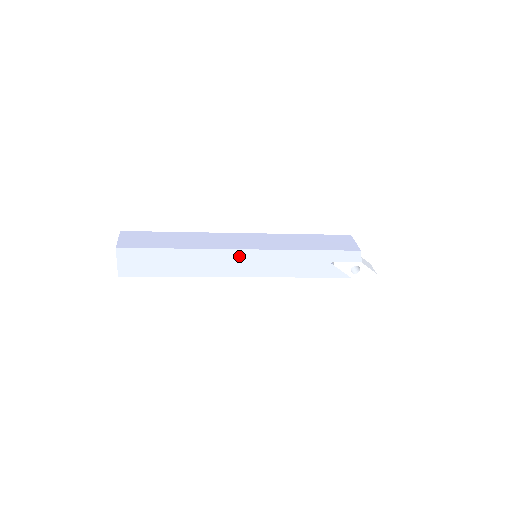
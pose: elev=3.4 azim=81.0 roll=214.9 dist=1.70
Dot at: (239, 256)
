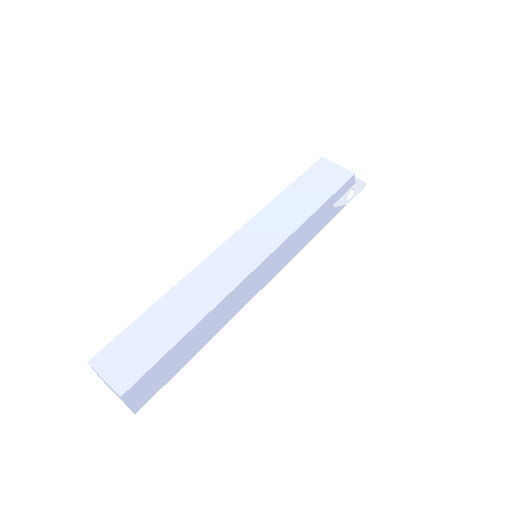
Dot at: (253, 277)
